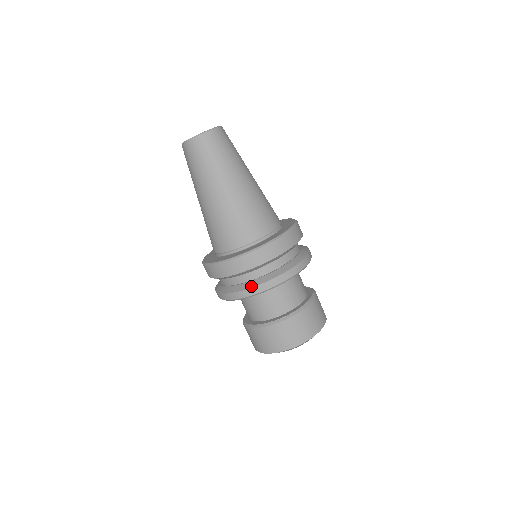
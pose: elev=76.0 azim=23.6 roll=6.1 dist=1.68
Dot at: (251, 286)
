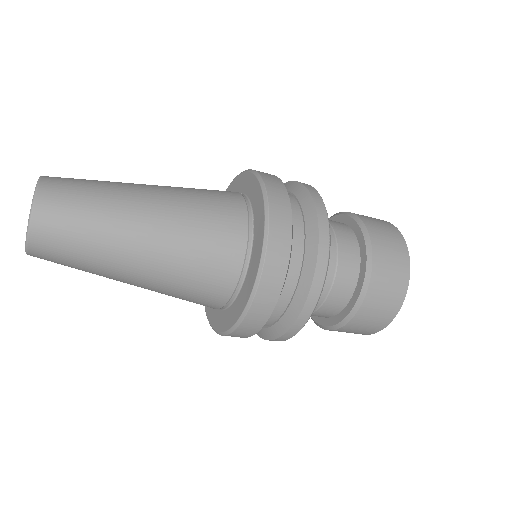
Dot at: (293, 320)
